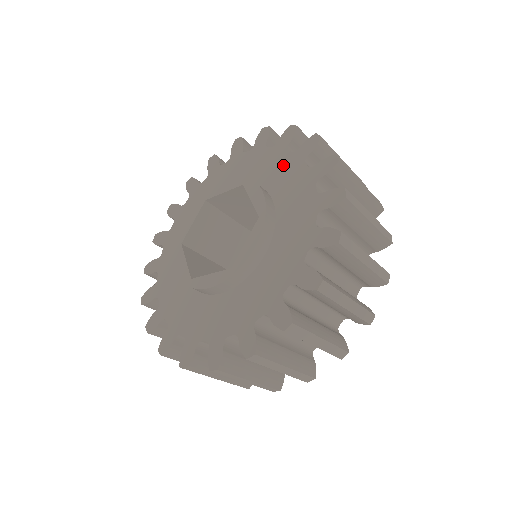
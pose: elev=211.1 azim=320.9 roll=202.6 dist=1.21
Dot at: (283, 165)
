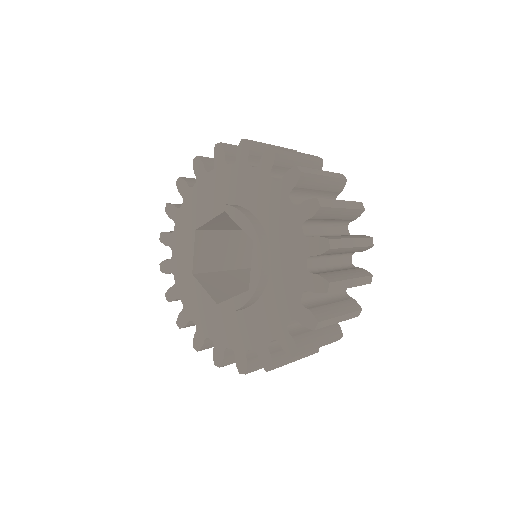
Dot at: (251, 182)
